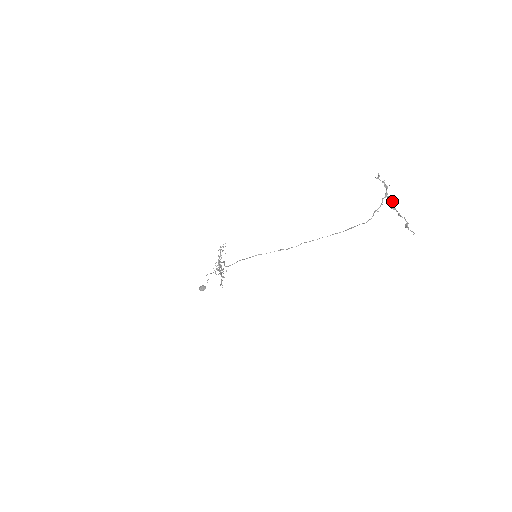
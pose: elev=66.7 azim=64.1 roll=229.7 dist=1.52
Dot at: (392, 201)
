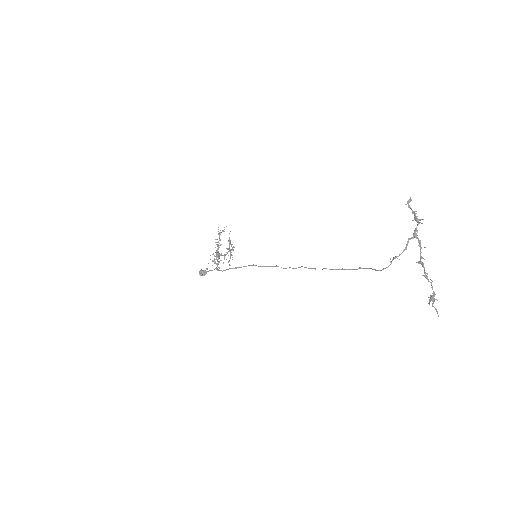
Dot at: (421, 248)
